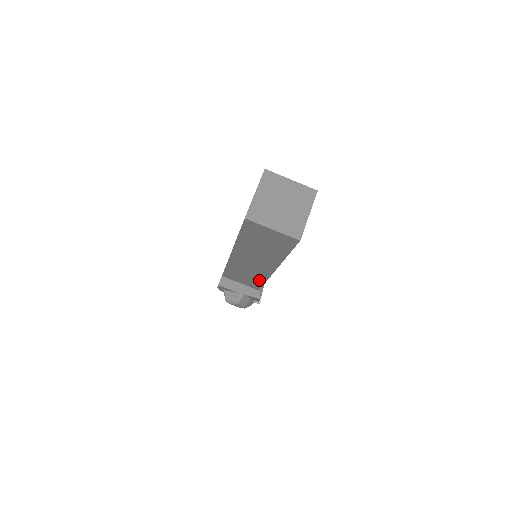
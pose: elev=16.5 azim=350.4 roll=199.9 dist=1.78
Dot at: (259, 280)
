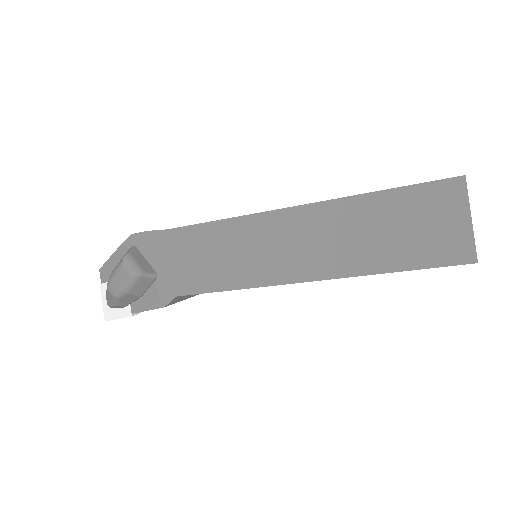
Dot at: (228, 279)
